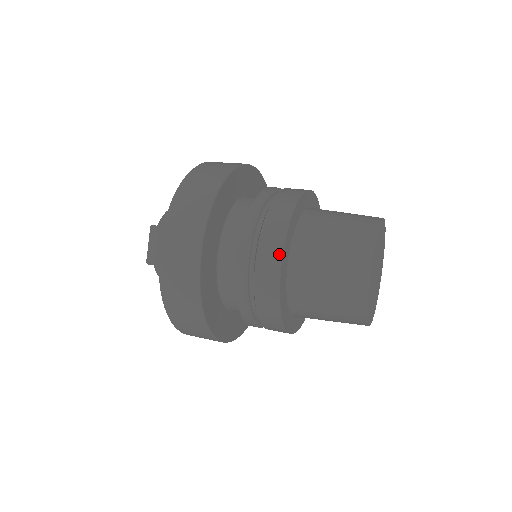
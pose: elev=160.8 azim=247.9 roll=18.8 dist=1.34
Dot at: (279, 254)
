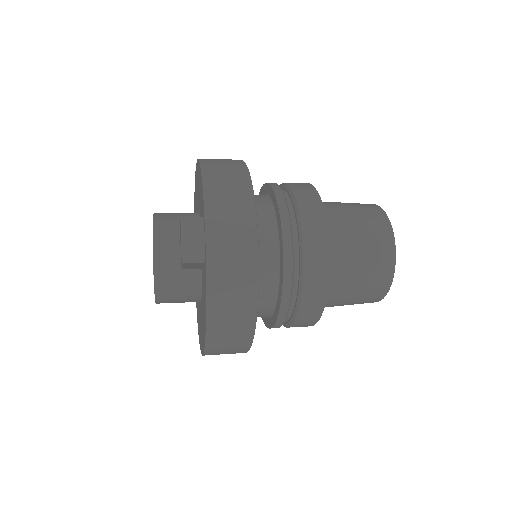
Dot at: (325, 233)
